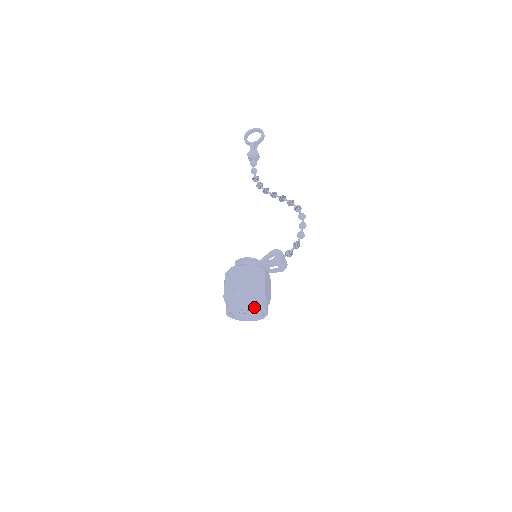
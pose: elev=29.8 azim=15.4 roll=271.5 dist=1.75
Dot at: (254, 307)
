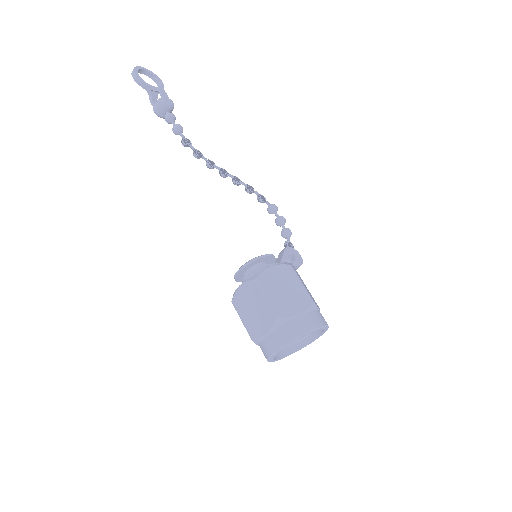
Dot at: (326, 329)
